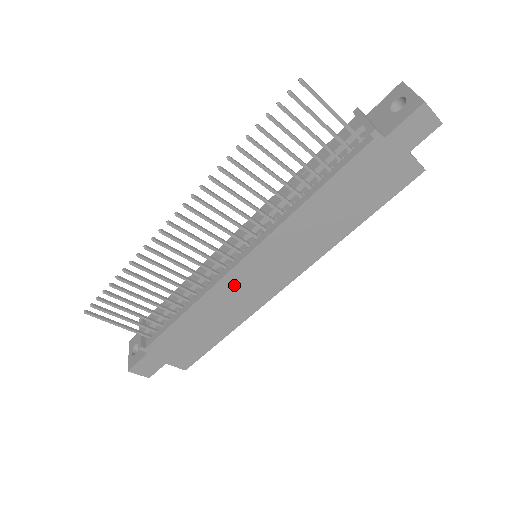
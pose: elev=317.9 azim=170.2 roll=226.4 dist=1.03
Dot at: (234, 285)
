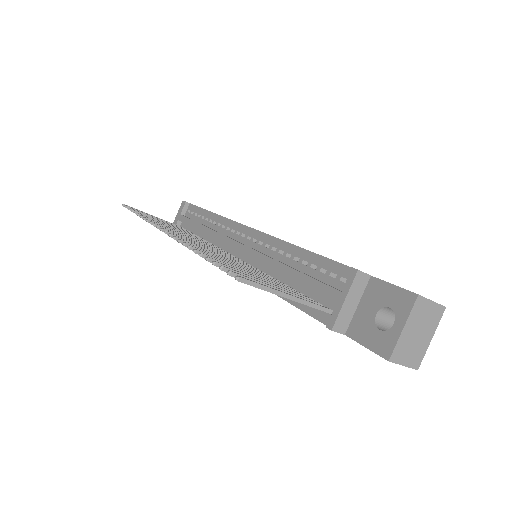
Dot at: occluded
